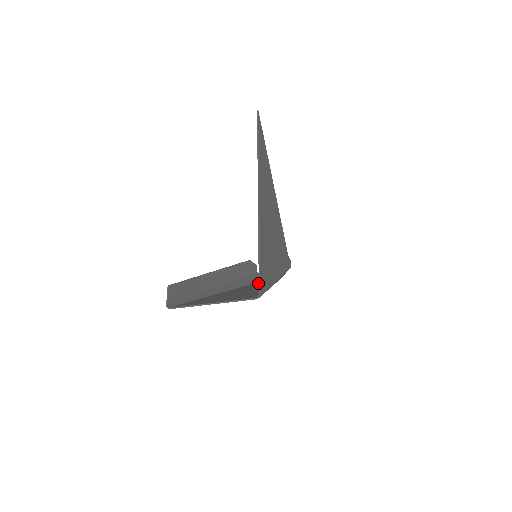
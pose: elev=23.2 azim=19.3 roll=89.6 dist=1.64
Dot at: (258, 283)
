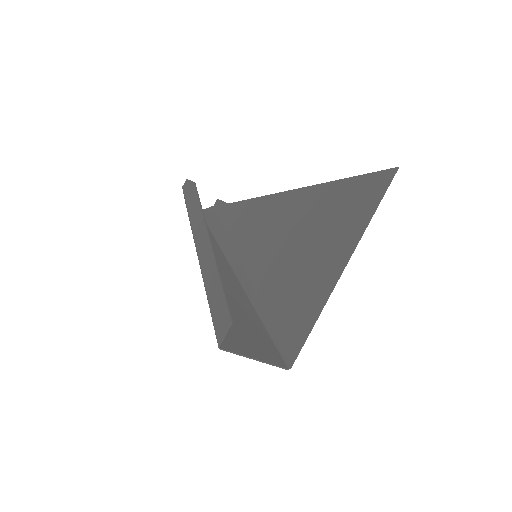
Dot at: occluded
